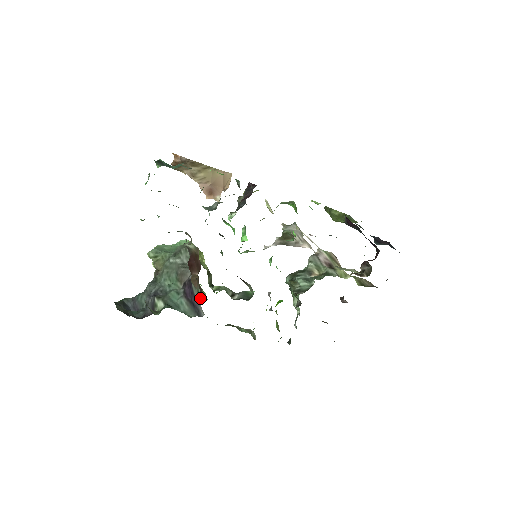
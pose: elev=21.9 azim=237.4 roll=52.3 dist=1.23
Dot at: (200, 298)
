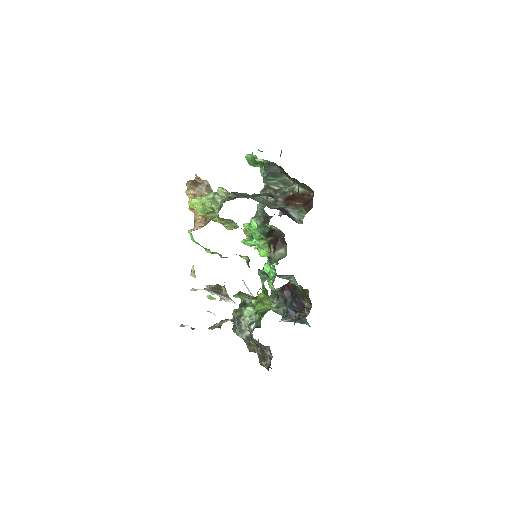
Dot at: (305, 212)
